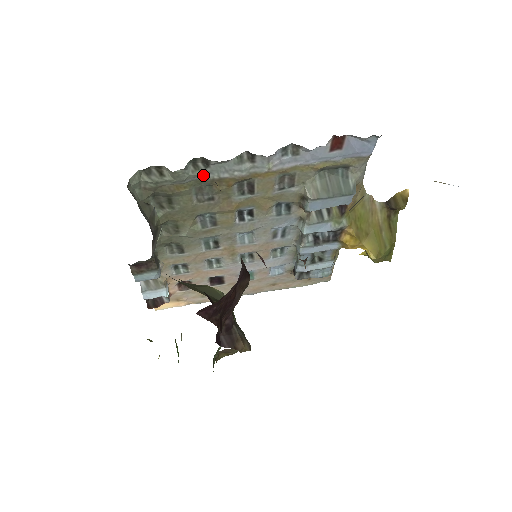
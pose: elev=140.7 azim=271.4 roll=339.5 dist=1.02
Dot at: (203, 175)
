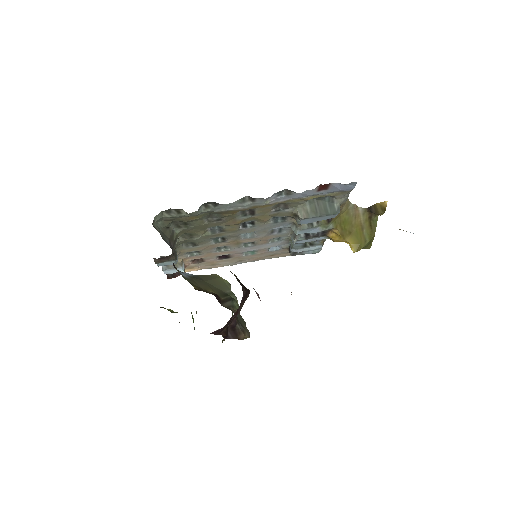
Dot at: (213, 210)
